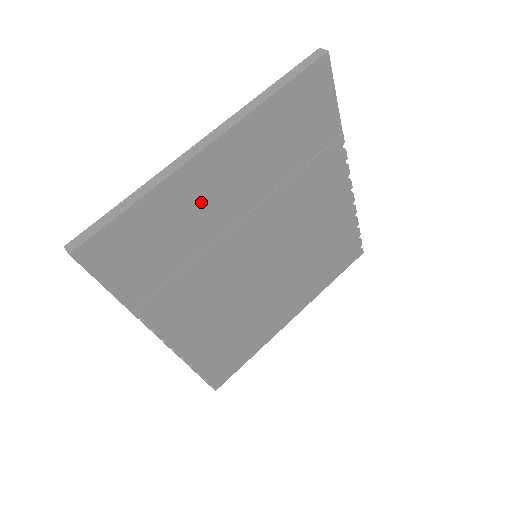
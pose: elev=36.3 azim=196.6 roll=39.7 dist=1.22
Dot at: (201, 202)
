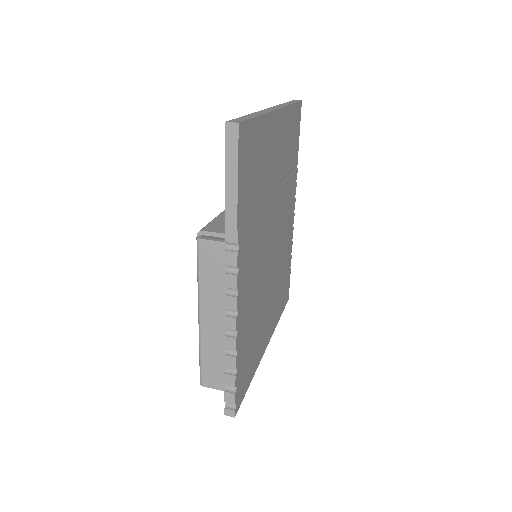
Dot at: (269, 153)
